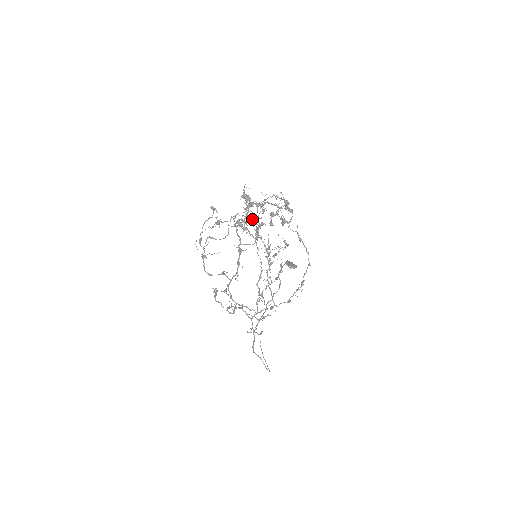
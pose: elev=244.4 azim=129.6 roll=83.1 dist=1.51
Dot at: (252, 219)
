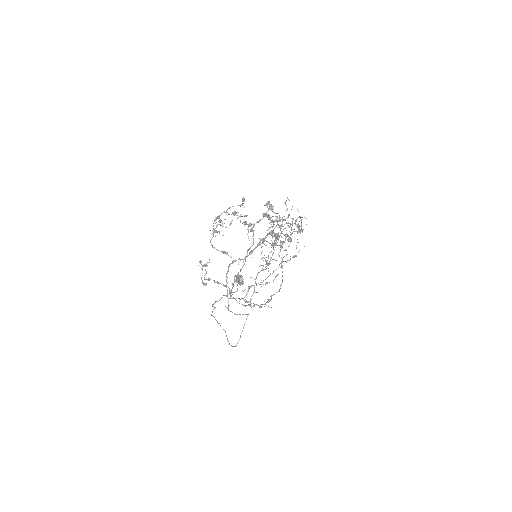
Dot at: (298, 225)
